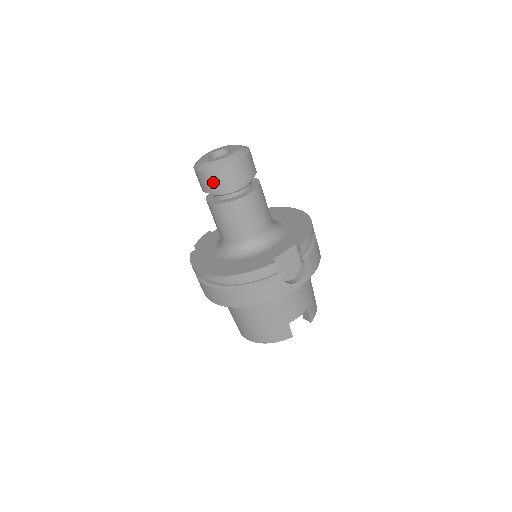
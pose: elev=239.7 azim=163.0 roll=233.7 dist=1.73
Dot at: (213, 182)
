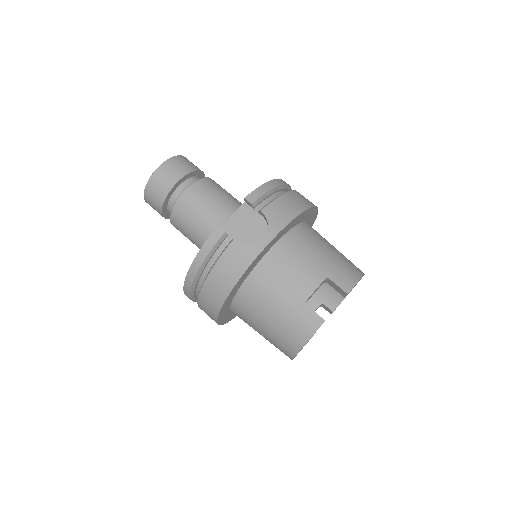
Dot at: (153, 199)
